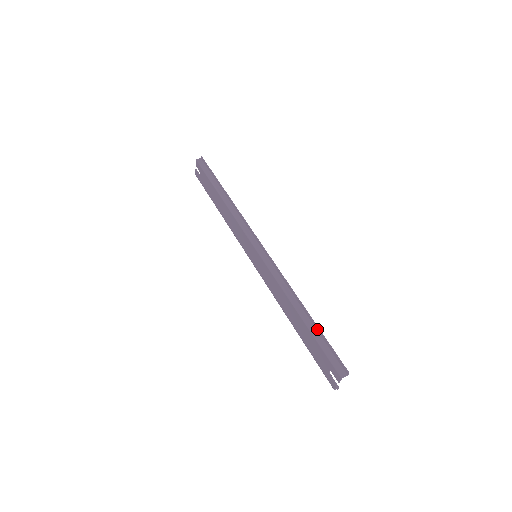
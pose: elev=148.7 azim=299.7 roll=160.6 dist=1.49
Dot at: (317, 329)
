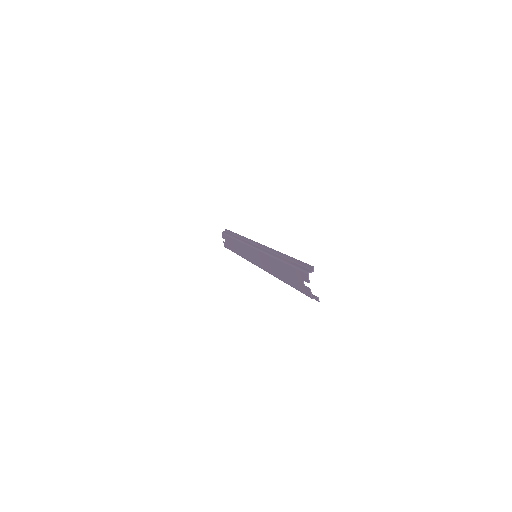
Dot at: (291, 259)
